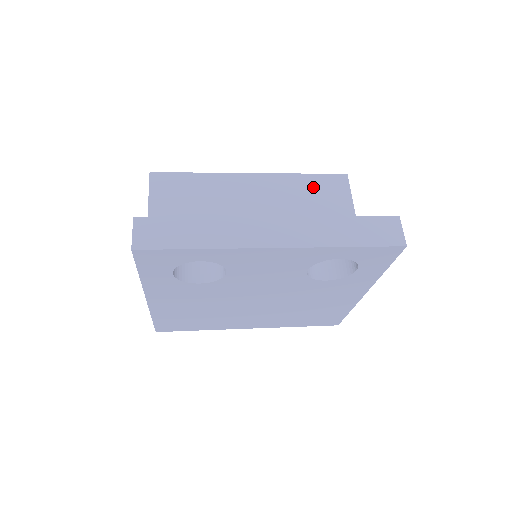
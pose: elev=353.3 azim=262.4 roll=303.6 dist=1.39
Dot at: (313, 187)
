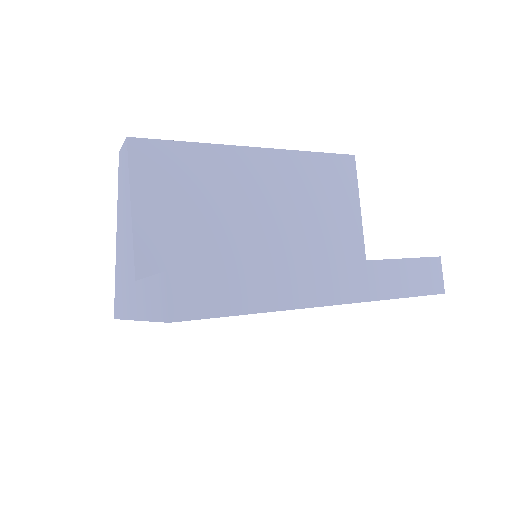
Dot at: (321, 171)
